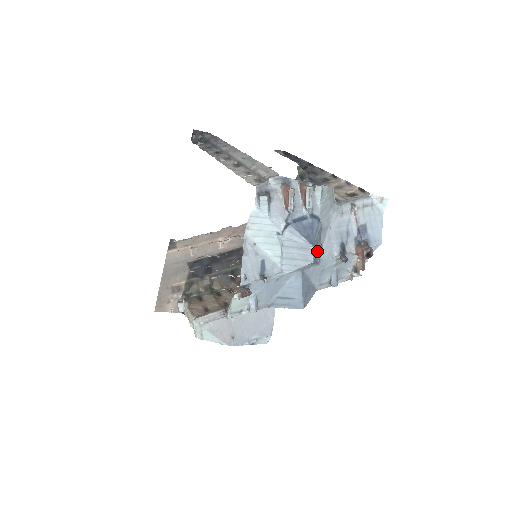
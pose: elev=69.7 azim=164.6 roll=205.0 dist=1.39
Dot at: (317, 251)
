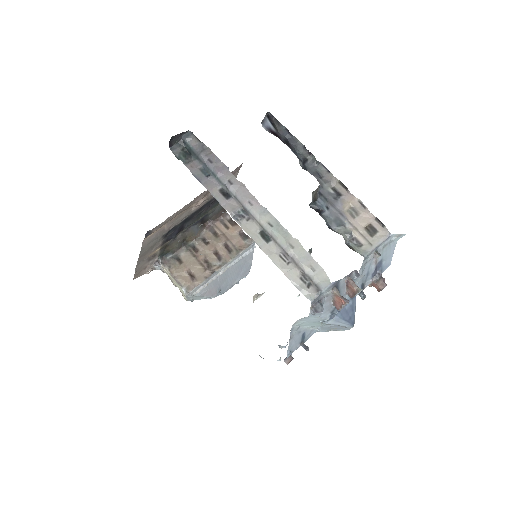
Dot at: occluded
